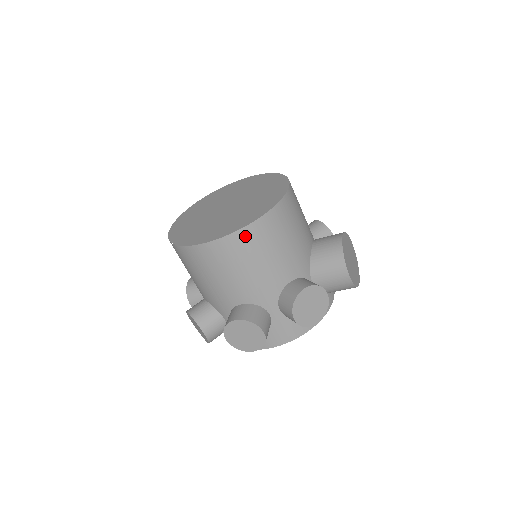
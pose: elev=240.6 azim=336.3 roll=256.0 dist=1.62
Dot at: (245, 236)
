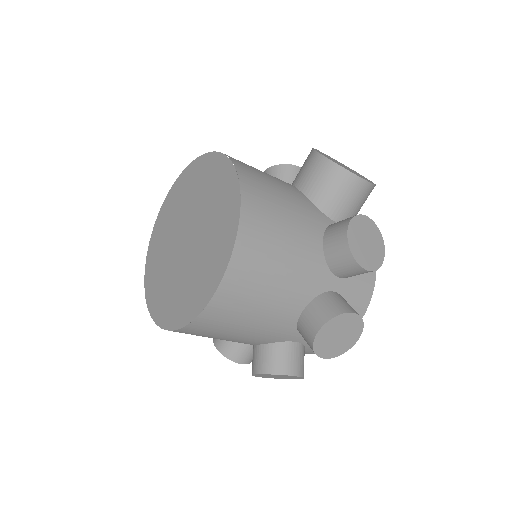
Dot at: (246, 244)
